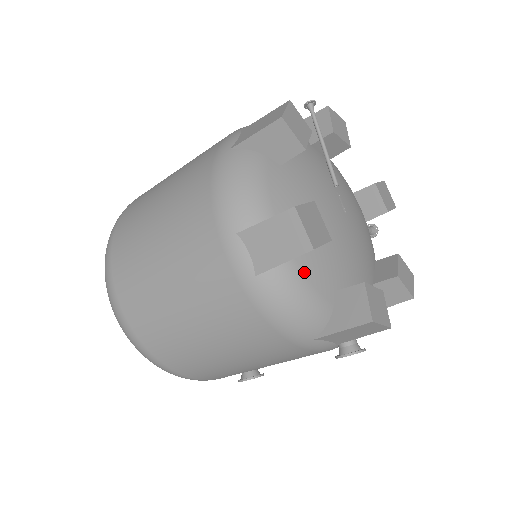
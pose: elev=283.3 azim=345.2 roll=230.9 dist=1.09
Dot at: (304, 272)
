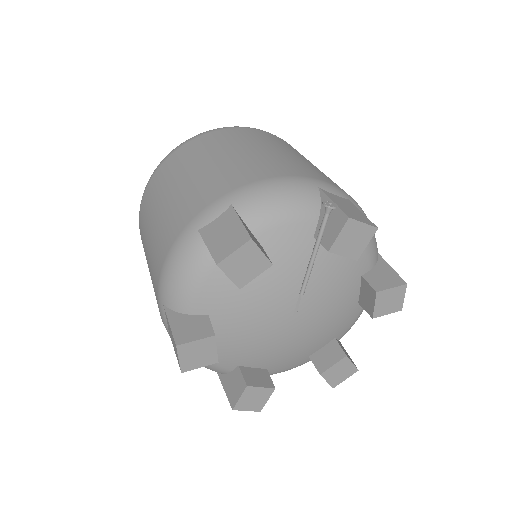
Dot at: occluded
